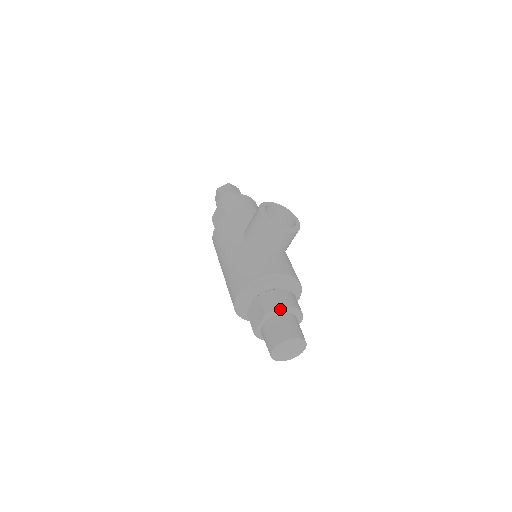
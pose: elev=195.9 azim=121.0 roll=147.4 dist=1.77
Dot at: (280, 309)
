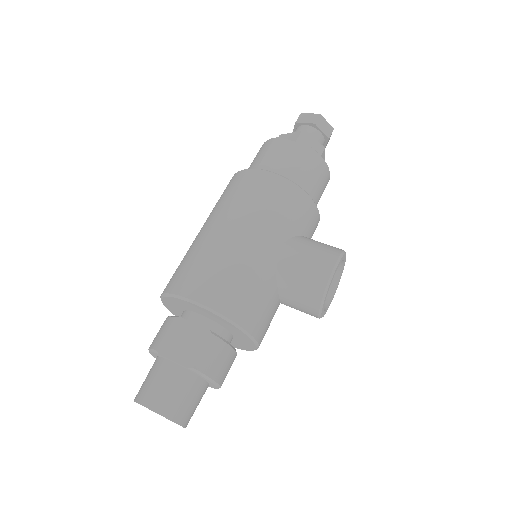
Dot at: (211, 381)
